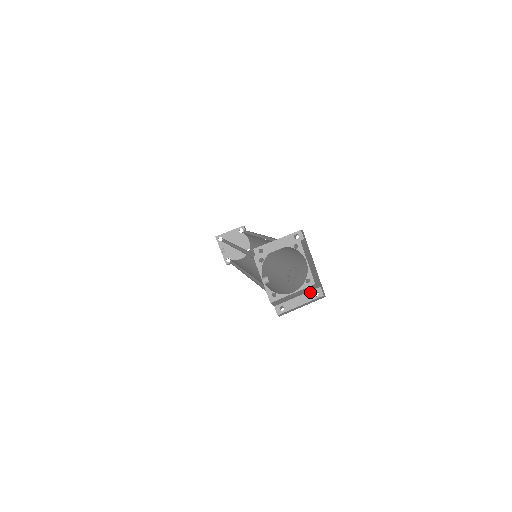
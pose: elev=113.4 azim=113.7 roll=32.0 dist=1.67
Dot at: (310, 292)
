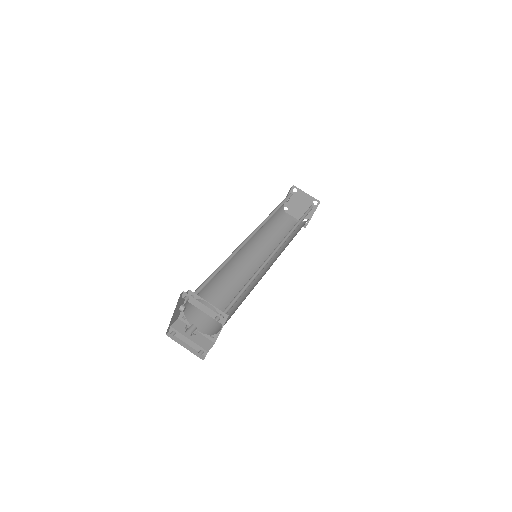
Dot at: (199, 346)
